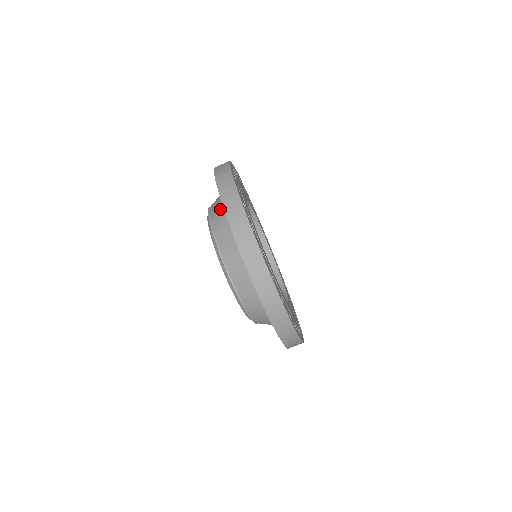
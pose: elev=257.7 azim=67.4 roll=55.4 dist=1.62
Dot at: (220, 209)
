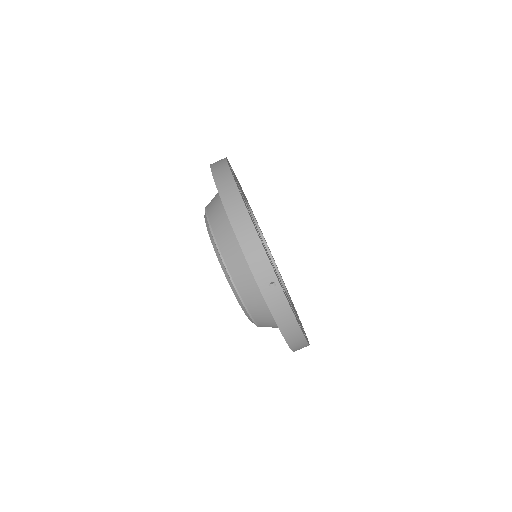
Dot at: occluded
